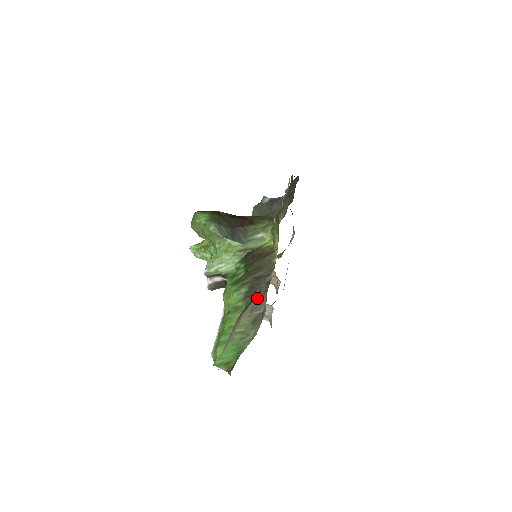
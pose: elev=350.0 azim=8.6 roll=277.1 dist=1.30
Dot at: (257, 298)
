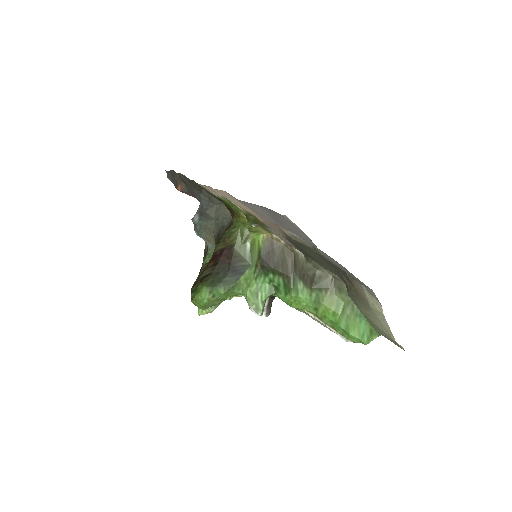
Dot at: (318, 277)
